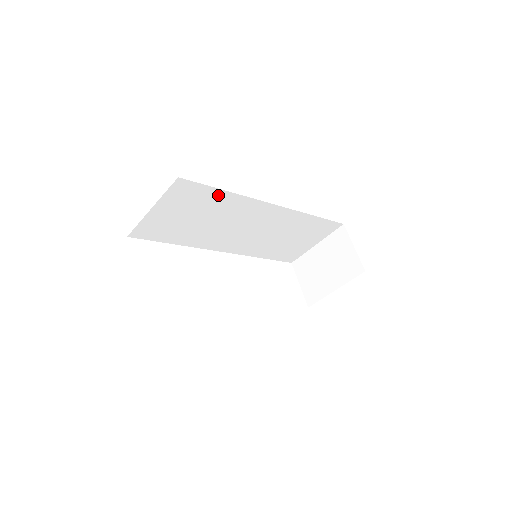
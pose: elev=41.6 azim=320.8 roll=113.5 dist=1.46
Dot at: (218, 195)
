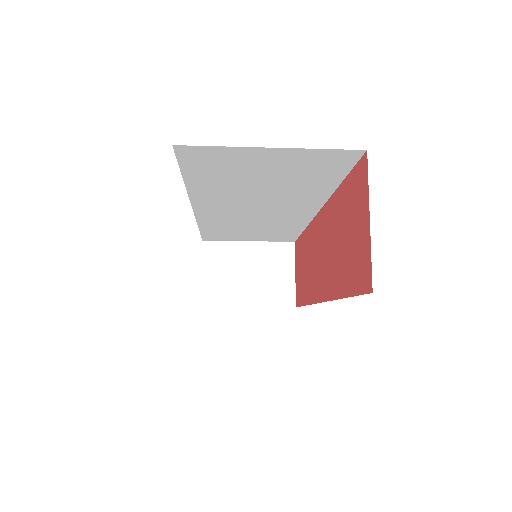
Dot at: (327, 182)
